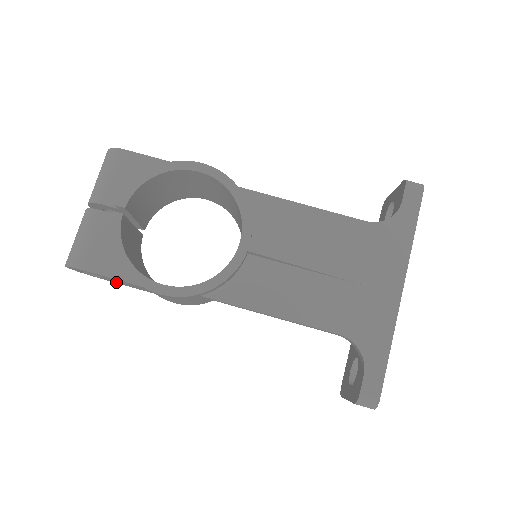
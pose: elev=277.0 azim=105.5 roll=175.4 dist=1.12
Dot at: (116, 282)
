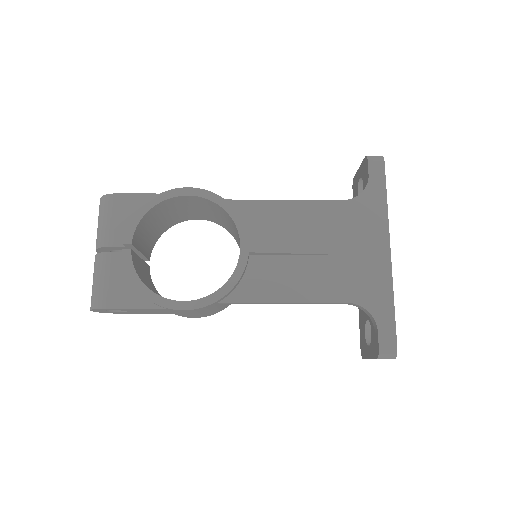
Dot at: (138, 313)
